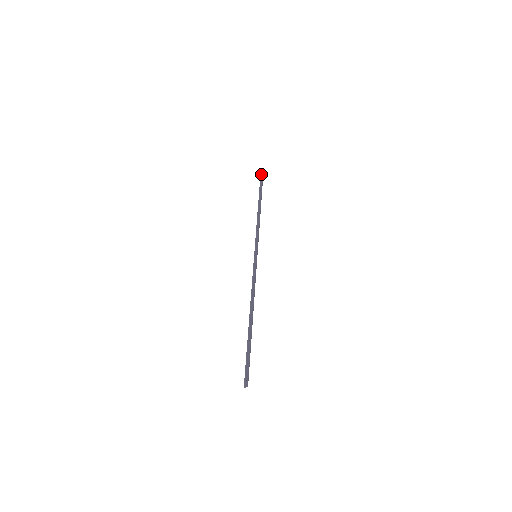
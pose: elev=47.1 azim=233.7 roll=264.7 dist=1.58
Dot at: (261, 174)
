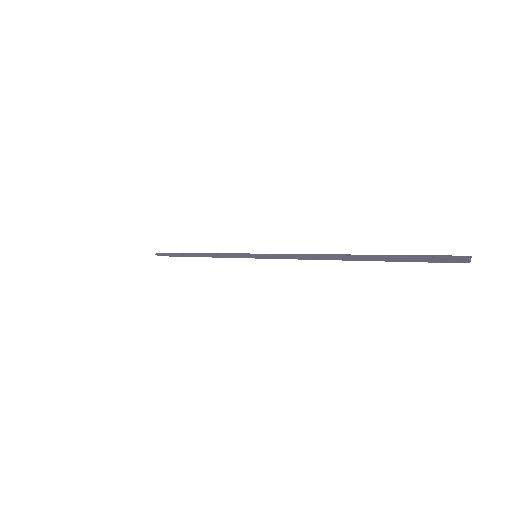
Dot at: (160, 253)
